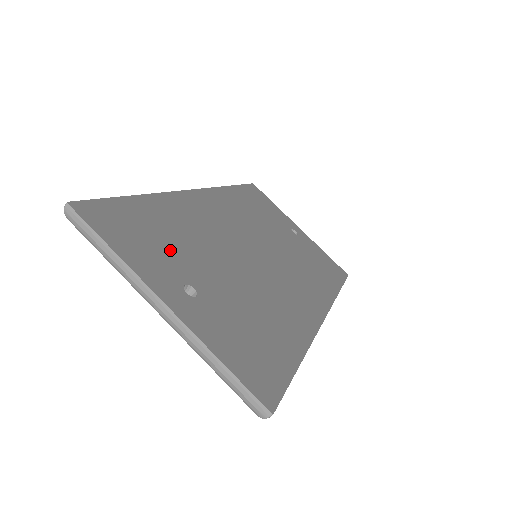
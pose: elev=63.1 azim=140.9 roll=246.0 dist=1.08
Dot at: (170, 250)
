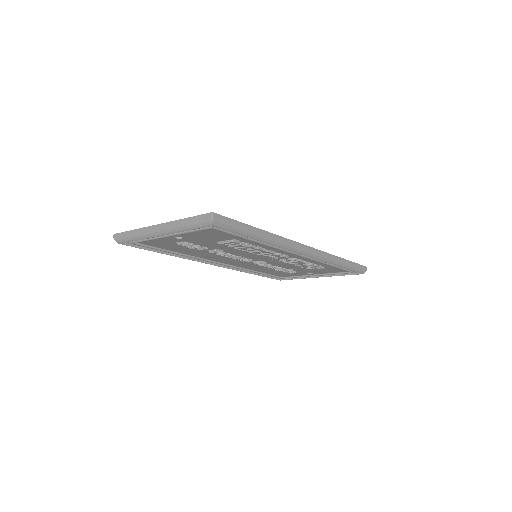
Dot at: occluded
